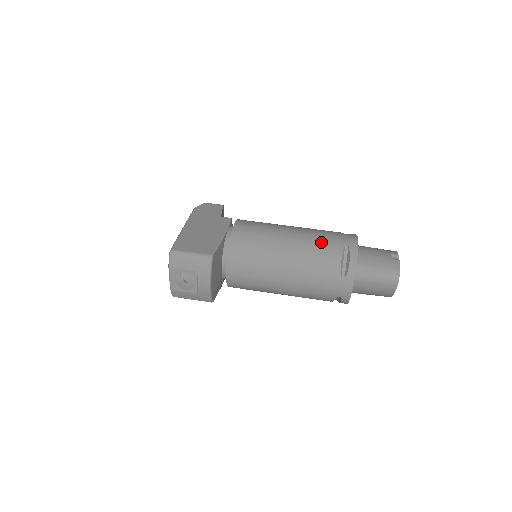
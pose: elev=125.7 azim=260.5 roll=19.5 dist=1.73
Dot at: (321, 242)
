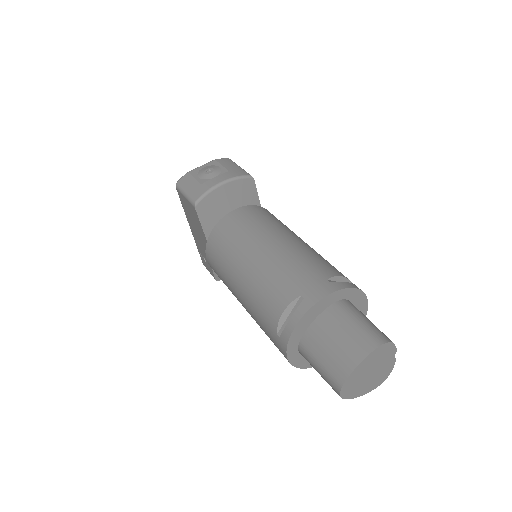
Dot at: occluded
